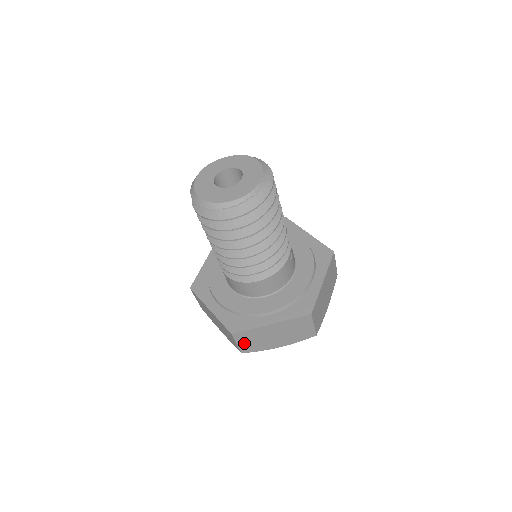
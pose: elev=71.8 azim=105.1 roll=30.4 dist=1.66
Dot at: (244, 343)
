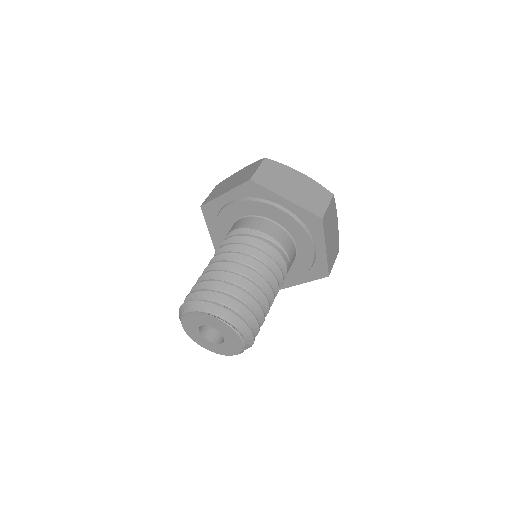
Dot at: occluded
